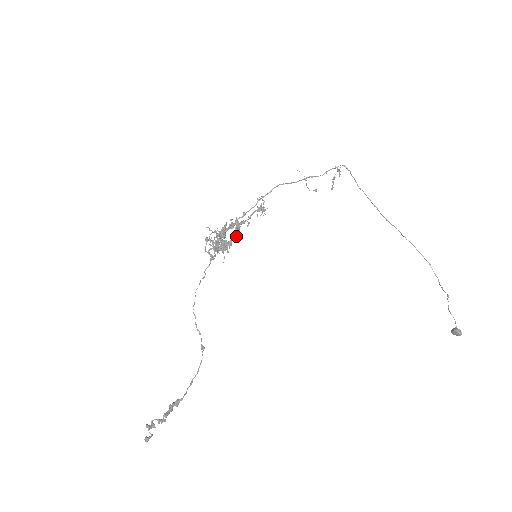
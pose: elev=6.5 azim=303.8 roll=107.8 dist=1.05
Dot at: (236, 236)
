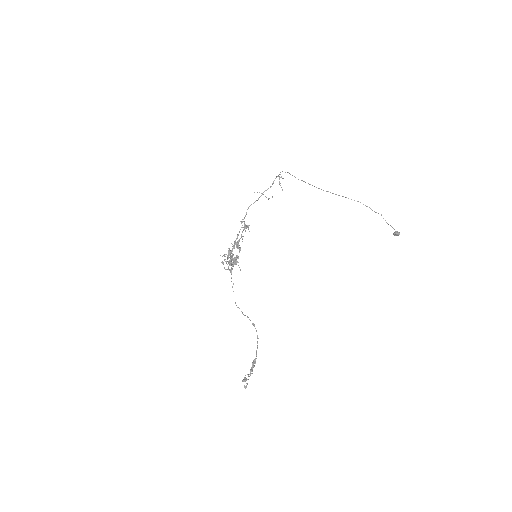
Dot at: occluded
